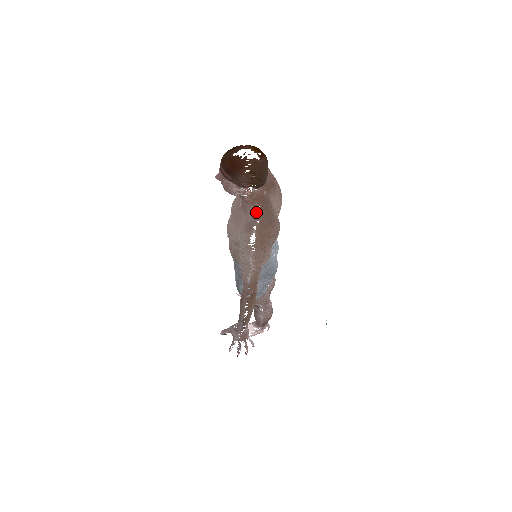
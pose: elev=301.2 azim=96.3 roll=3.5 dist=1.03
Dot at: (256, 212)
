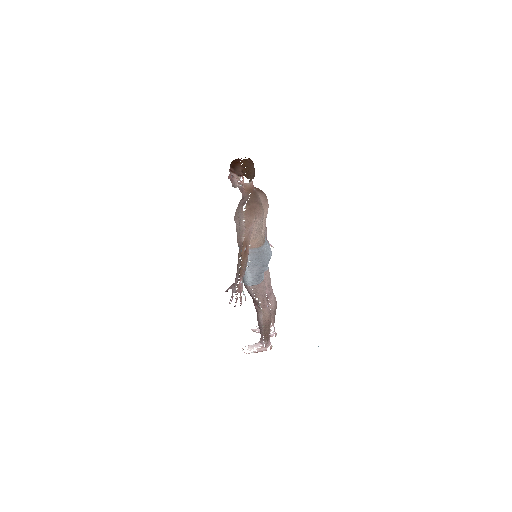
Dot at: (248, 196)
